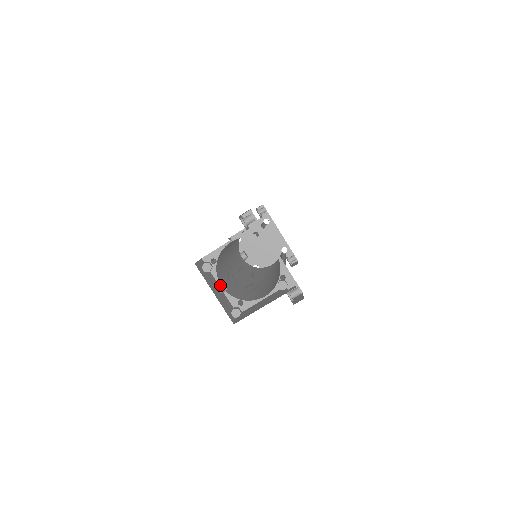
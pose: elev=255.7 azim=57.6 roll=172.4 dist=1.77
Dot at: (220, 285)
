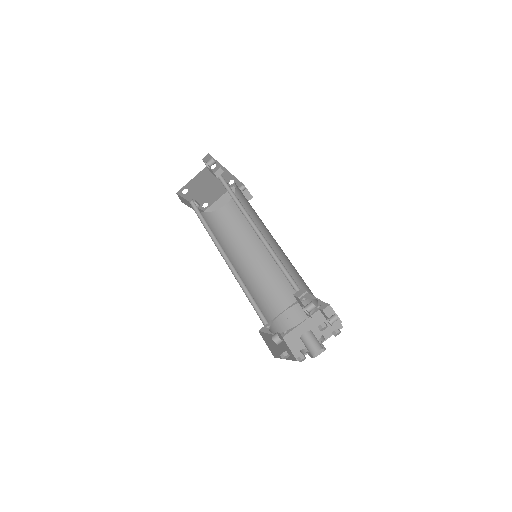
Dot at: (279, 342)
